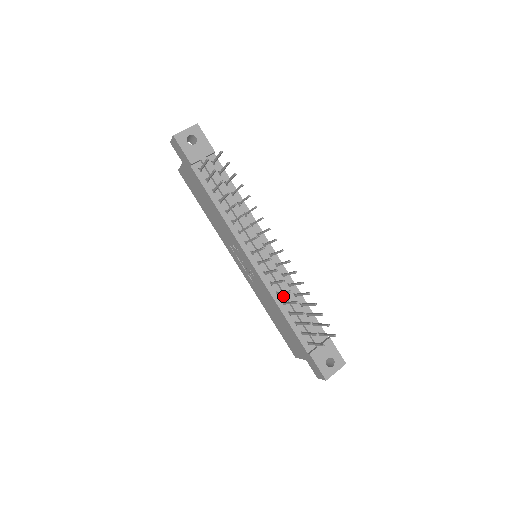
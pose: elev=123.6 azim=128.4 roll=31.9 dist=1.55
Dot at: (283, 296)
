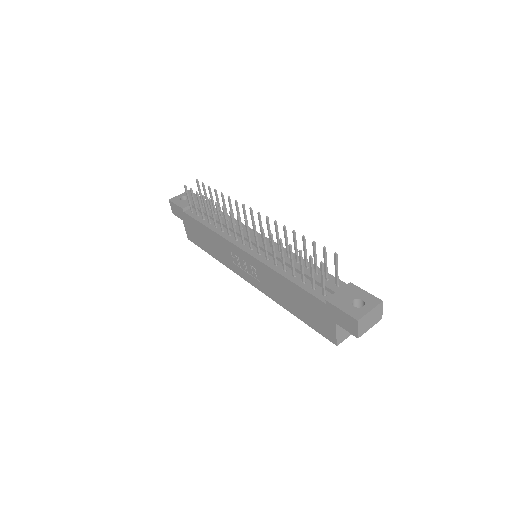
Dot at: occluded
